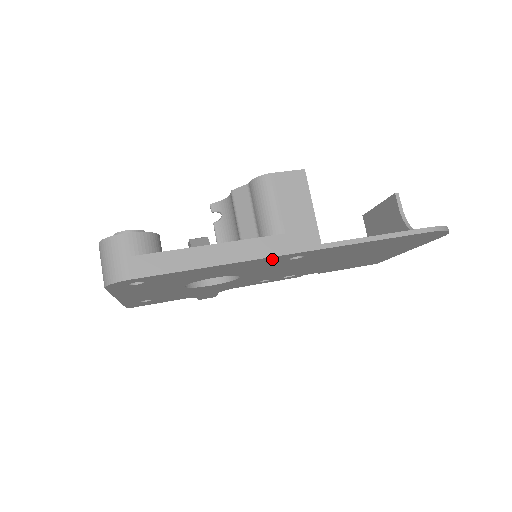
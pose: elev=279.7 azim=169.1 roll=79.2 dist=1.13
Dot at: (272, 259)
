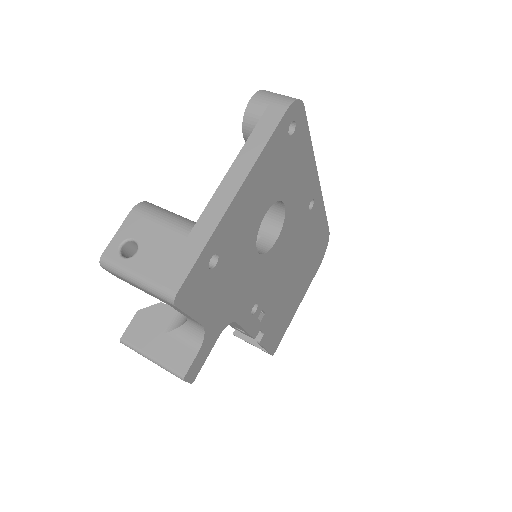
Dot at: (313, 185)
